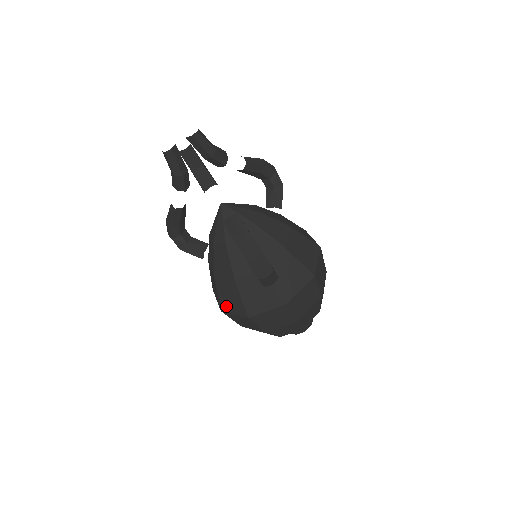
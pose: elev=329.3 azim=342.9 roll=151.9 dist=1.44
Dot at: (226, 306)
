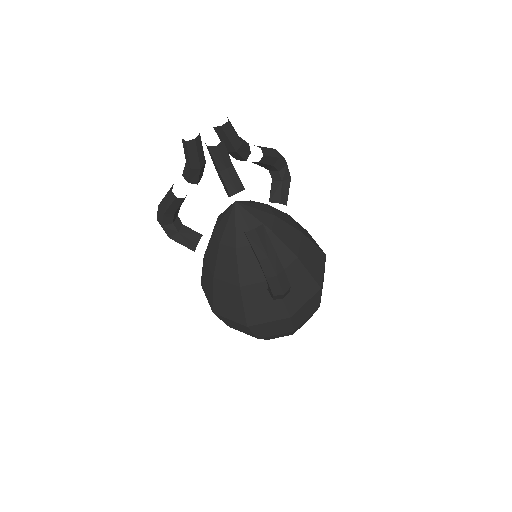
Dot at: (221, 310)
